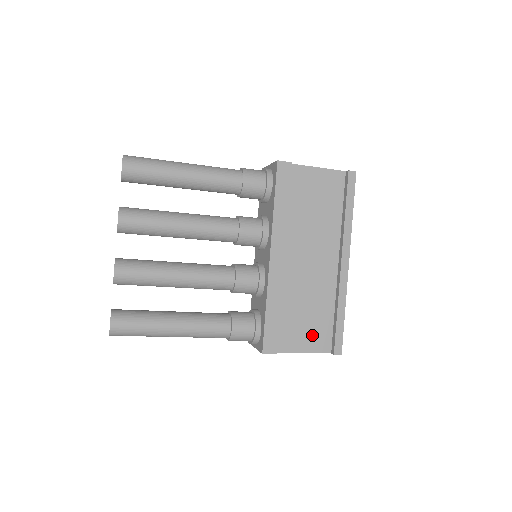
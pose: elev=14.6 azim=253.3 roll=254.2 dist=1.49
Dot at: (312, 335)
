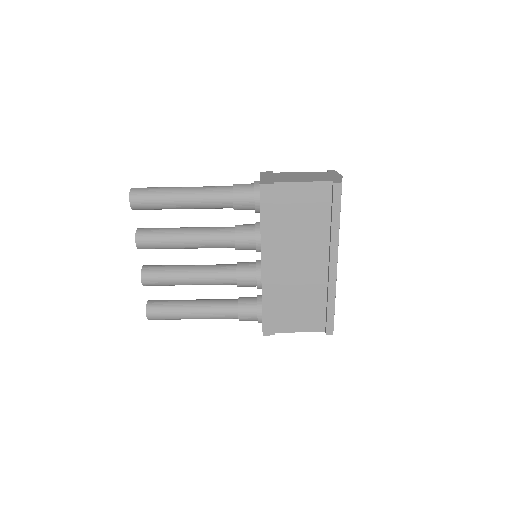
Dot at: (307, 319)
